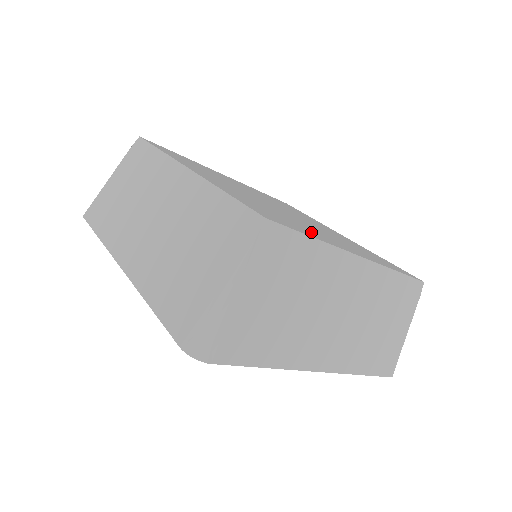
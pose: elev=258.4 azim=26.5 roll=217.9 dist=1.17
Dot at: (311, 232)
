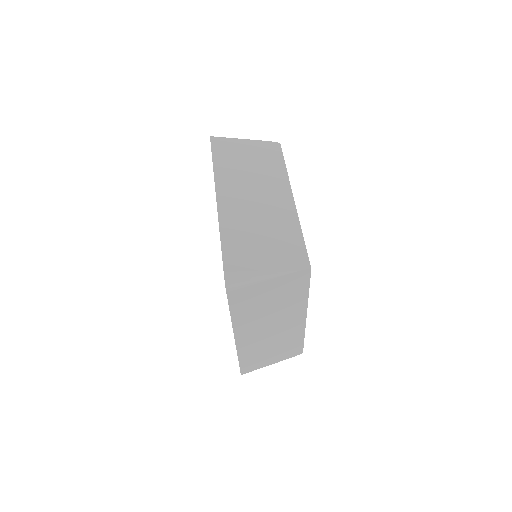
Dot at: occluded
